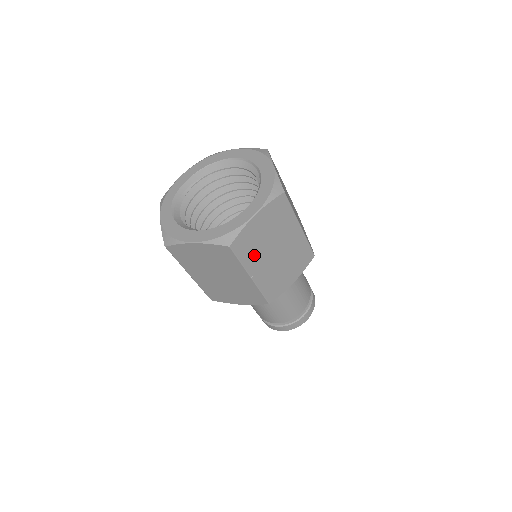
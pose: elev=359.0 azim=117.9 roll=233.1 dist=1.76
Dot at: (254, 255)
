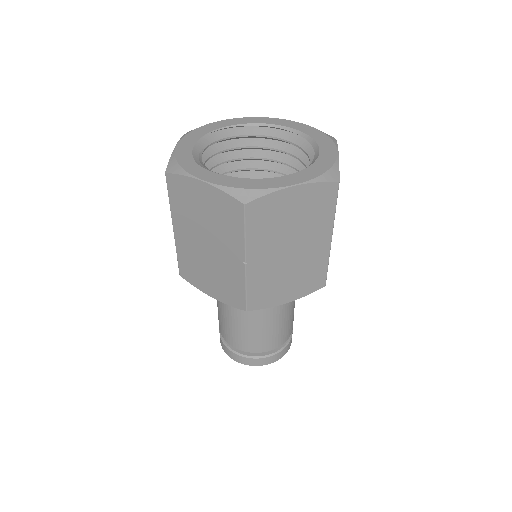
Dot at: occluded
